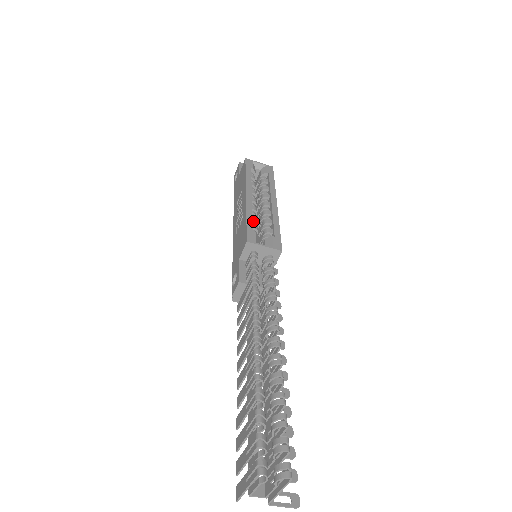
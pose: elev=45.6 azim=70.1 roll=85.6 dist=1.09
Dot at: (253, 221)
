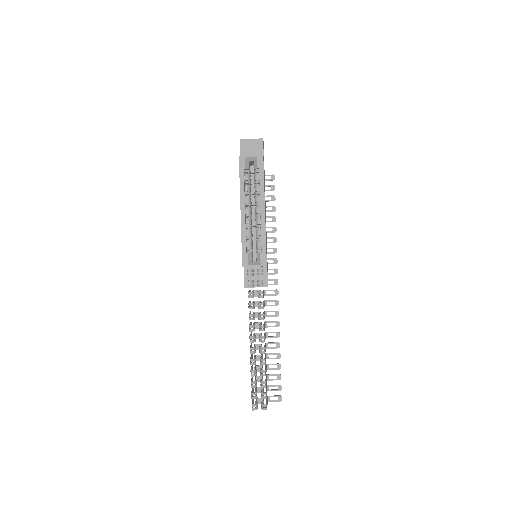
Dot at: (248, 237)
